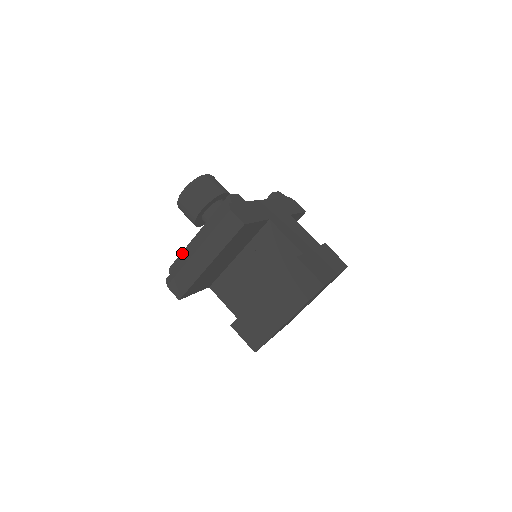
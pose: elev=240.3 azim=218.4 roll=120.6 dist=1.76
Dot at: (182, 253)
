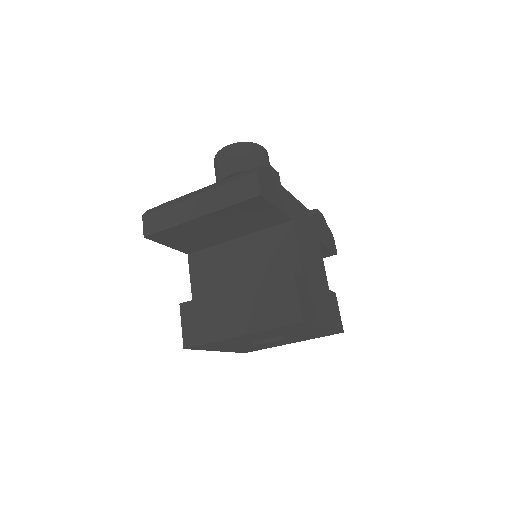
Dot at: occluded
